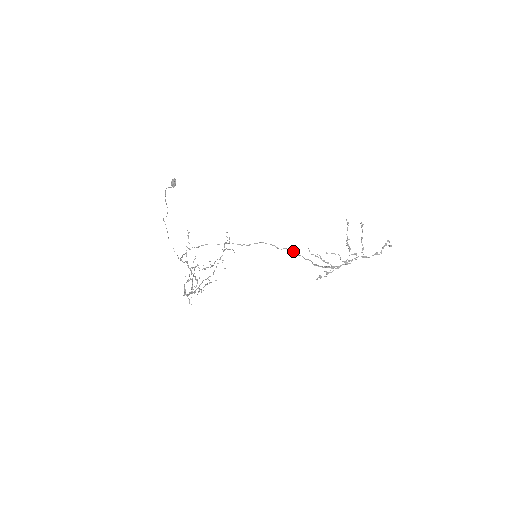
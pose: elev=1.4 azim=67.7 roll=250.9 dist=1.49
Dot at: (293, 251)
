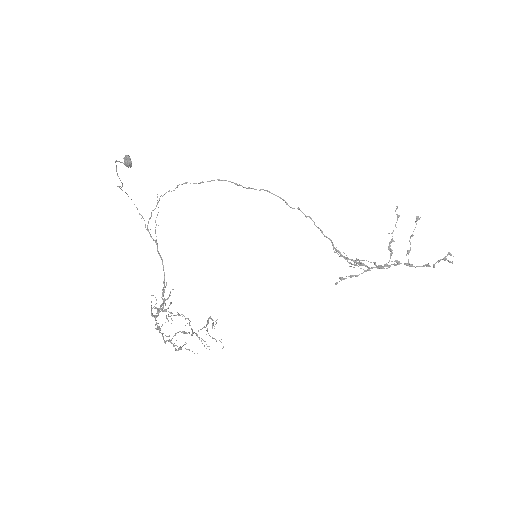
Dot at: (309, 217)
